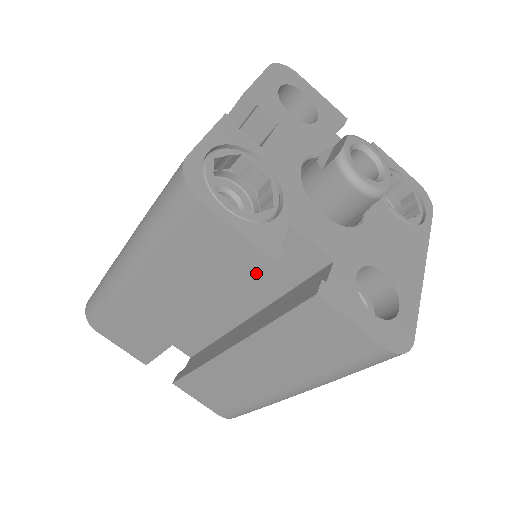
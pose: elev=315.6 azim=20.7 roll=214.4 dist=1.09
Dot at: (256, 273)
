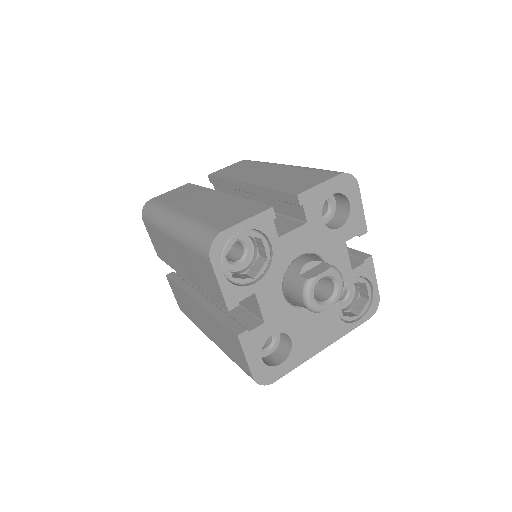
Dot at: (219, 302)
